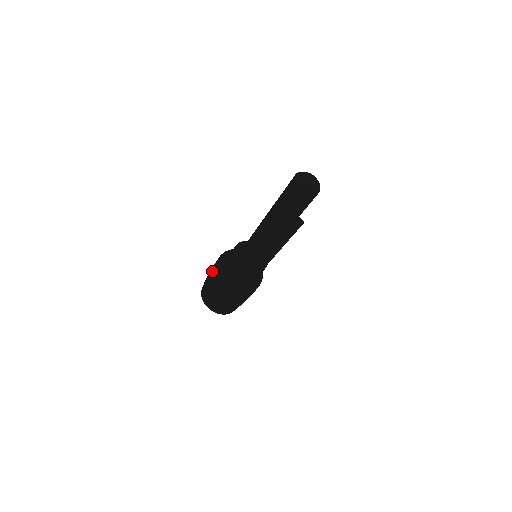
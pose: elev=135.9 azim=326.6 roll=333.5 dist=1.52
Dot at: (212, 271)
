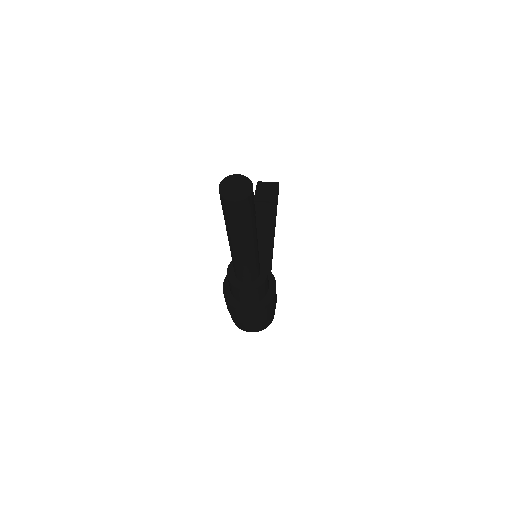
Dot at: (226, 304)
